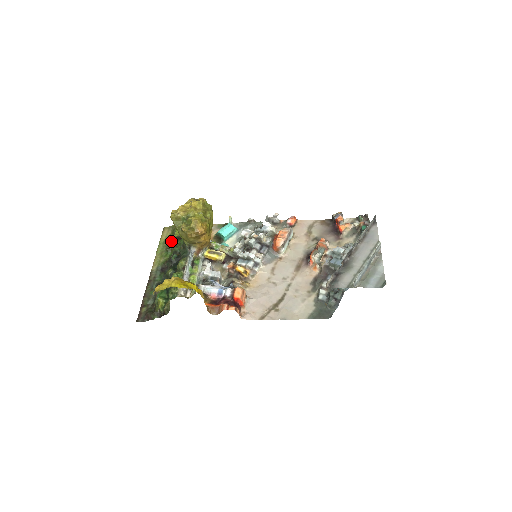
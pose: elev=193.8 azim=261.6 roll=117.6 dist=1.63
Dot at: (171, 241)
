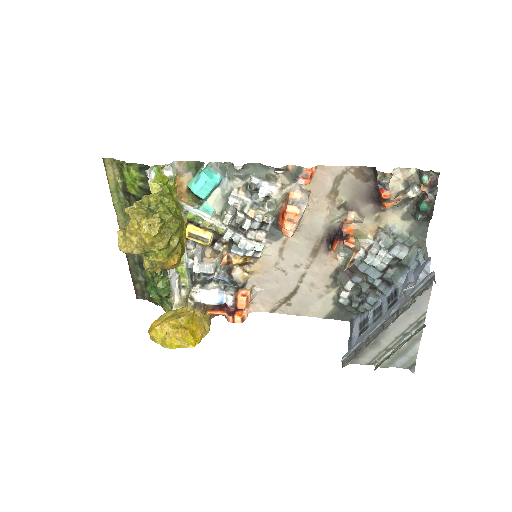
Dot at: (127, 195)
